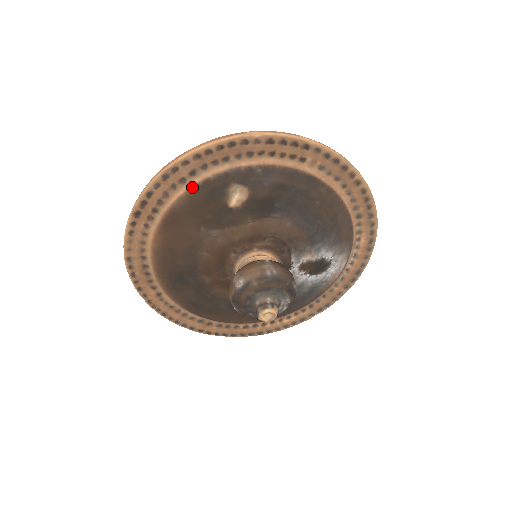
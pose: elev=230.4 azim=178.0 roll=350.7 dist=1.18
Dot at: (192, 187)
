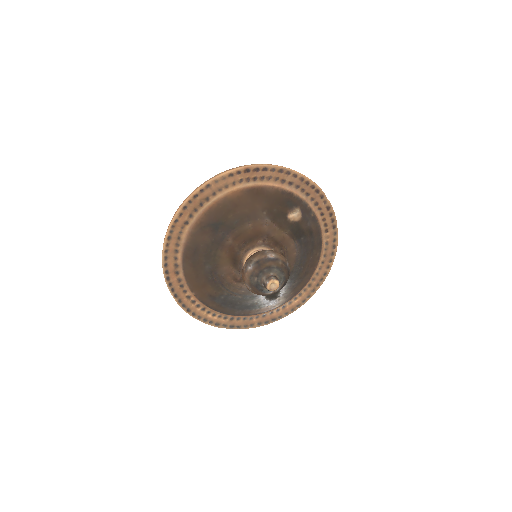
Dot at: (283, 189)
